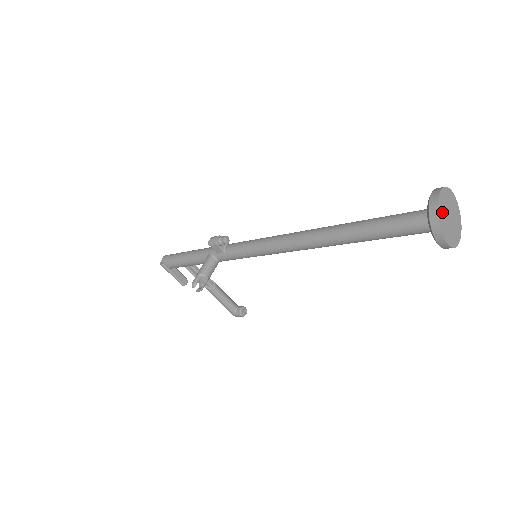
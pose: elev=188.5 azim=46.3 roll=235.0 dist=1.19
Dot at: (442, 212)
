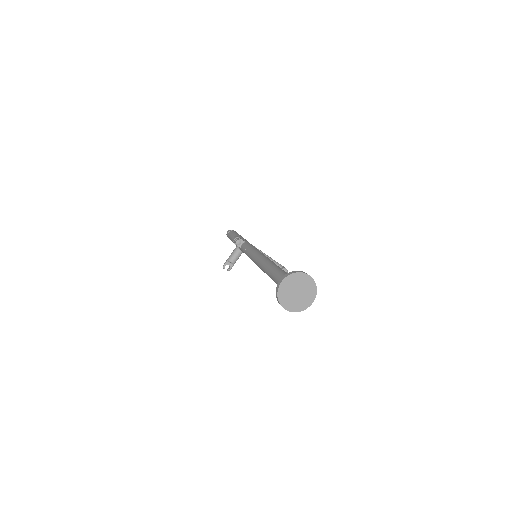
Dot at: (284, 292)
